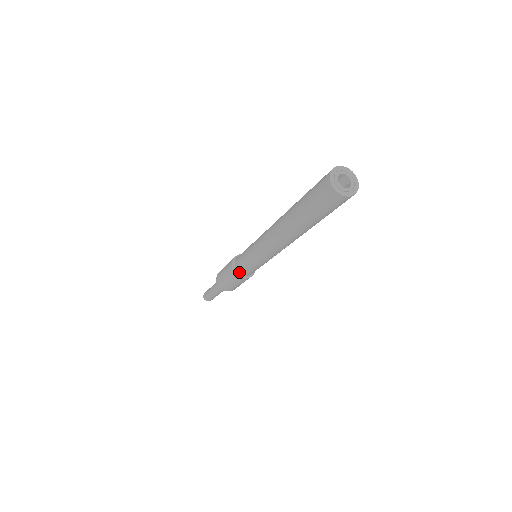
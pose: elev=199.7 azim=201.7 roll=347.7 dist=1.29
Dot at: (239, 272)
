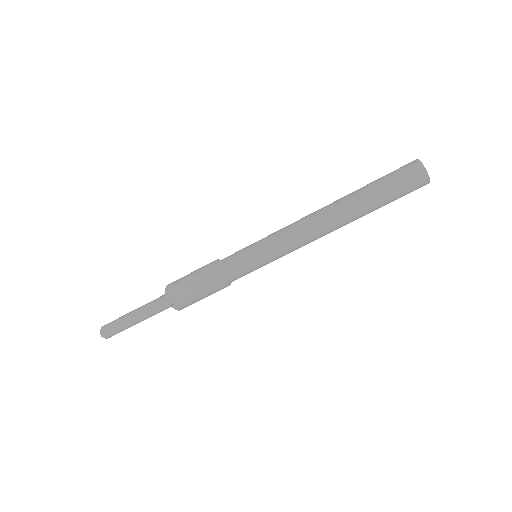
Dot at: (222, 264)
